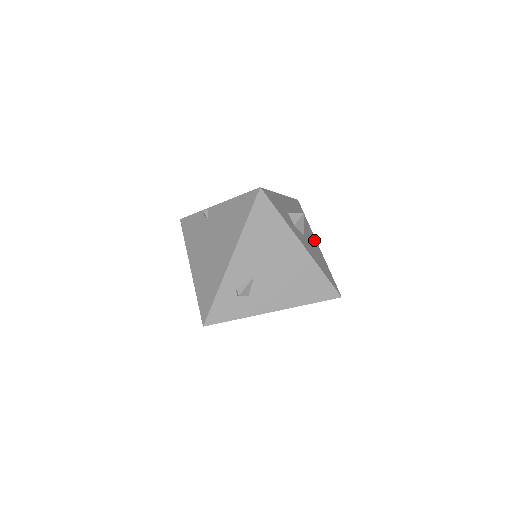
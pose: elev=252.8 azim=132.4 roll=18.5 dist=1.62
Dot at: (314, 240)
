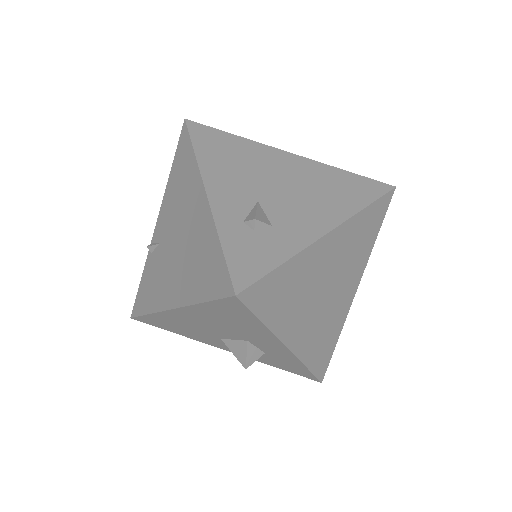
Dot at: occluded
